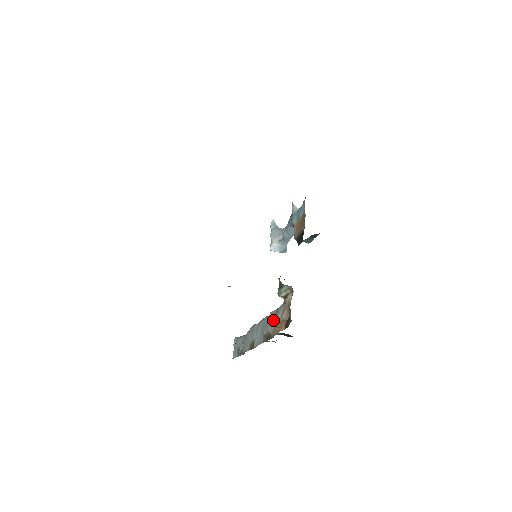
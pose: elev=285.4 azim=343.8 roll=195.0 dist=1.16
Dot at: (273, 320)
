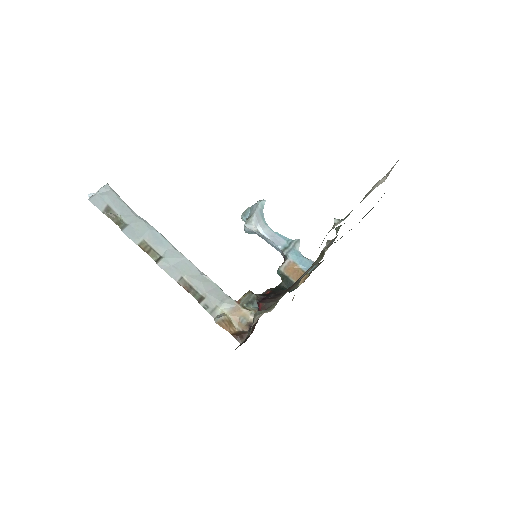
Dot at: (210, 292)
